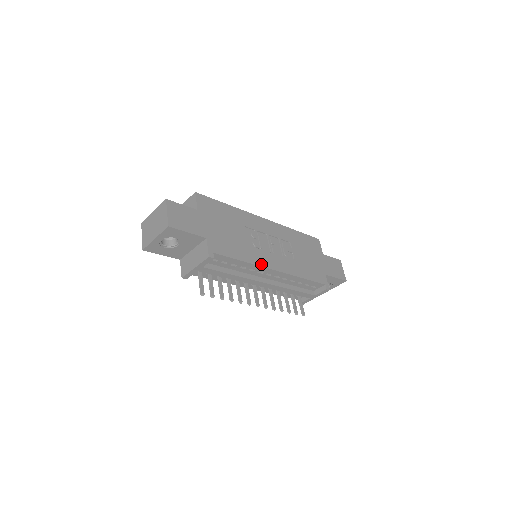
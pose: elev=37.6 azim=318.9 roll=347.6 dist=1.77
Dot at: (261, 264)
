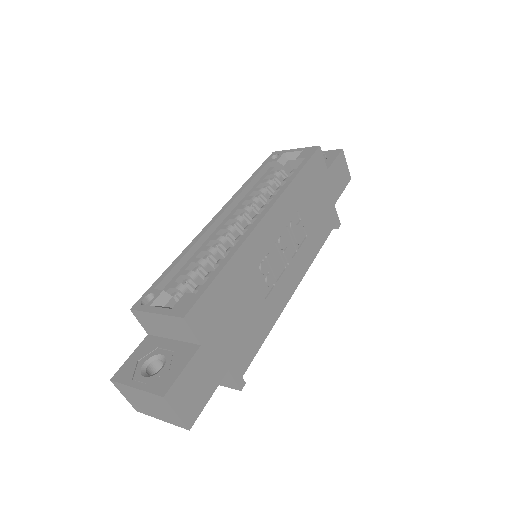
Dot at: (283, 305)
